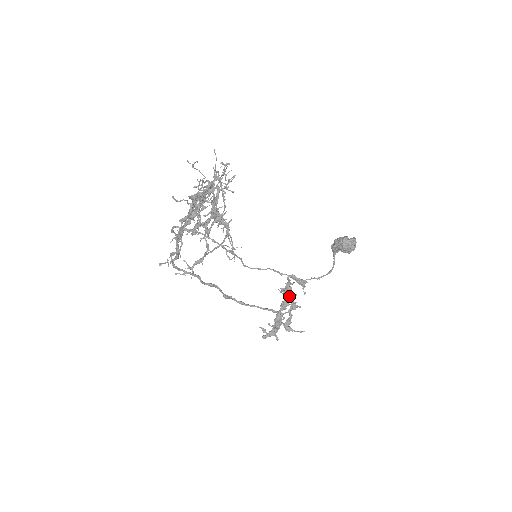
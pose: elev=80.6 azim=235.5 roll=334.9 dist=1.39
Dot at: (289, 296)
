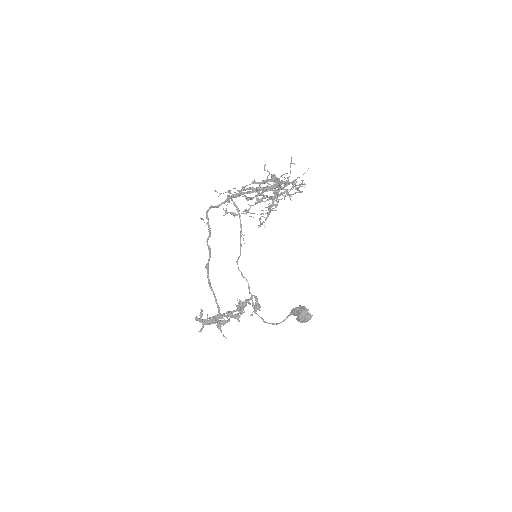
Dot at: (239, 310)
